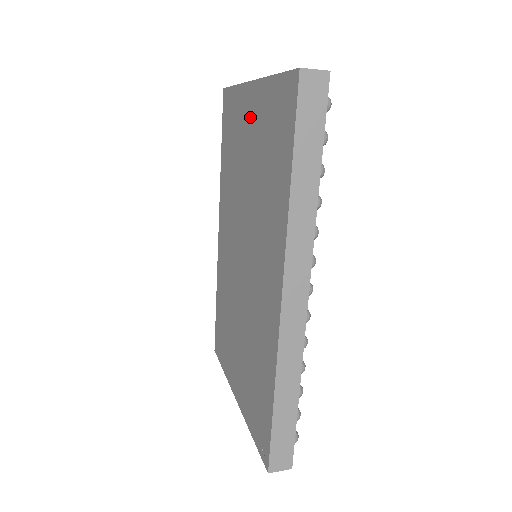
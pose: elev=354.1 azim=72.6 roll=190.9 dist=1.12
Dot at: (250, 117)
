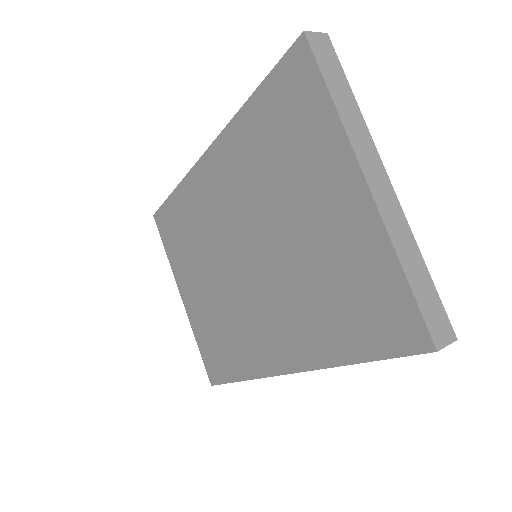
Dot at: (336, 205)
